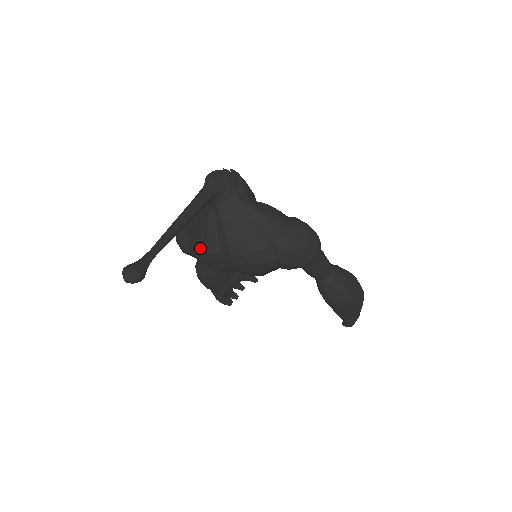
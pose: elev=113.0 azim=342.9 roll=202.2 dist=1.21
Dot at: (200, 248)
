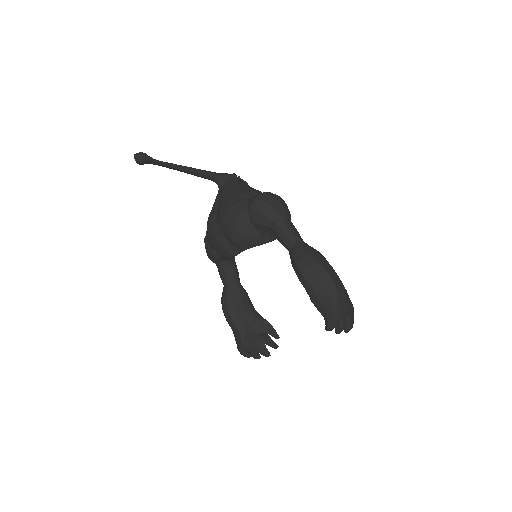
Dot at: (208, 221)
